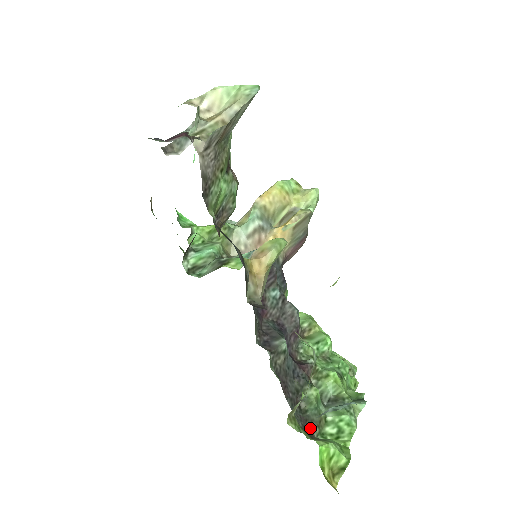
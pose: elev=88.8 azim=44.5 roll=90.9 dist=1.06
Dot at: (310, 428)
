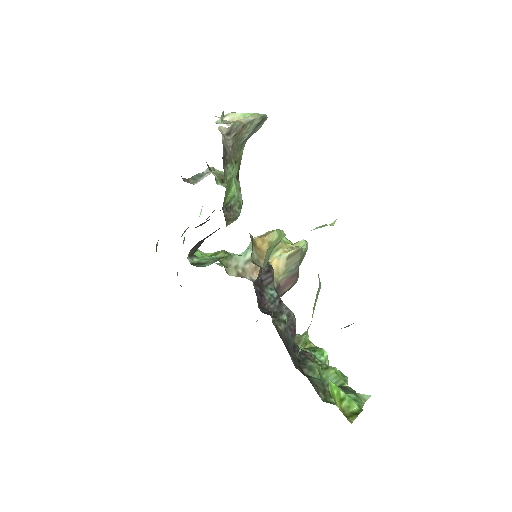
Dot at: (315, 390)
